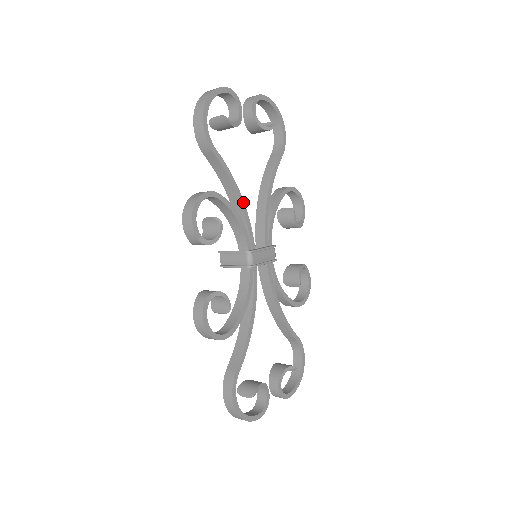
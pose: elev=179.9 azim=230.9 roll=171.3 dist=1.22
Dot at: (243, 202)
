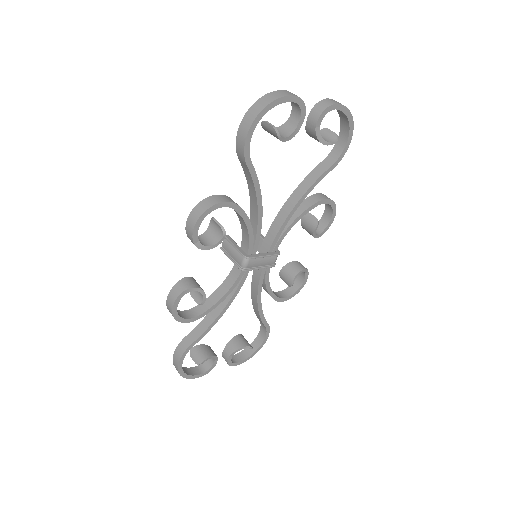
Dot at: (262, 212)
